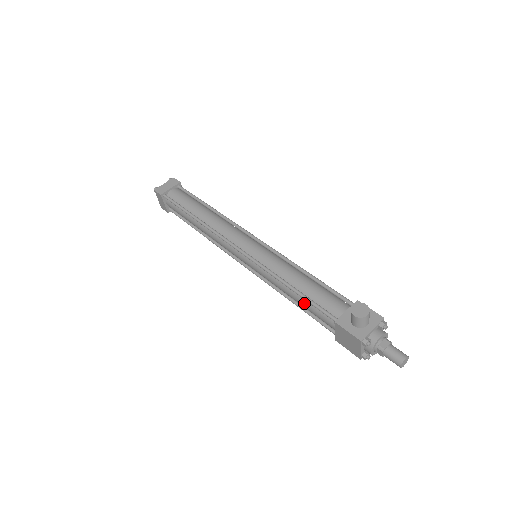
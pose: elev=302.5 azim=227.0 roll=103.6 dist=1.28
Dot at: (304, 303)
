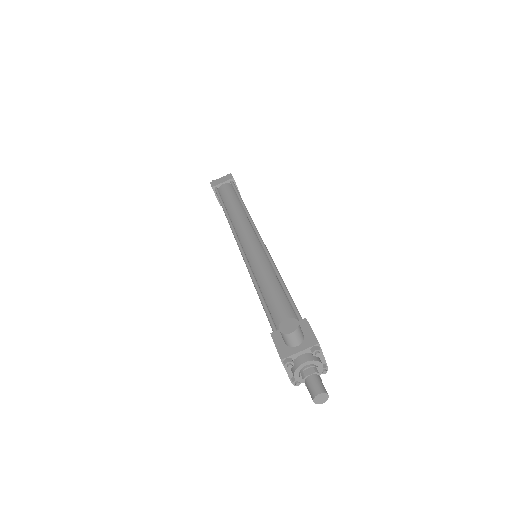
Dot at: occluded
